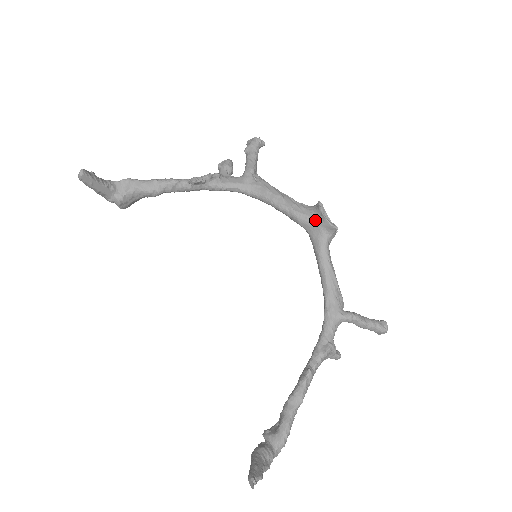
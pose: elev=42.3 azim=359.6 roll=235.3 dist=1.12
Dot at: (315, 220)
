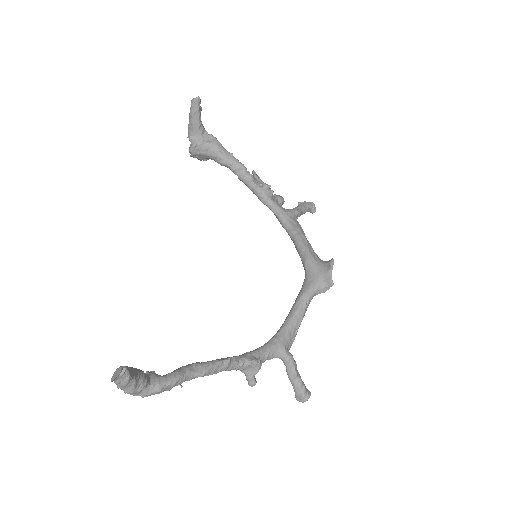
Dot at: (320, 268)
